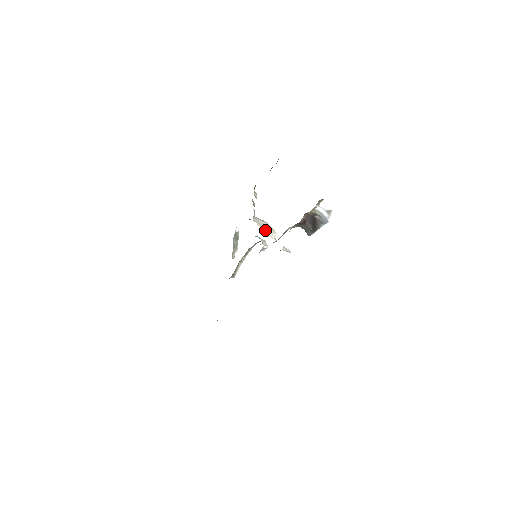
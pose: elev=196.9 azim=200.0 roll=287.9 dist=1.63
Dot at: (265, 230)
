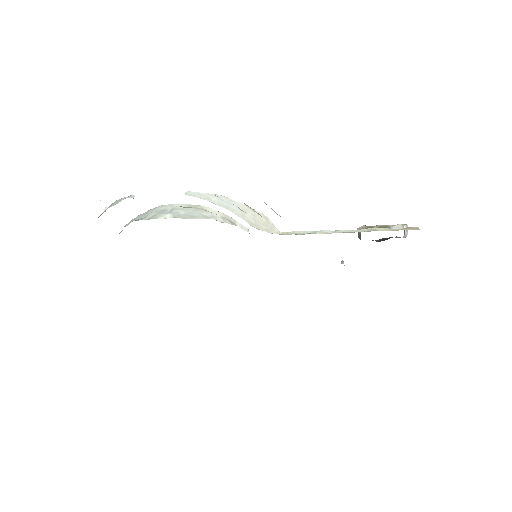
Dot at: (269, 229)
